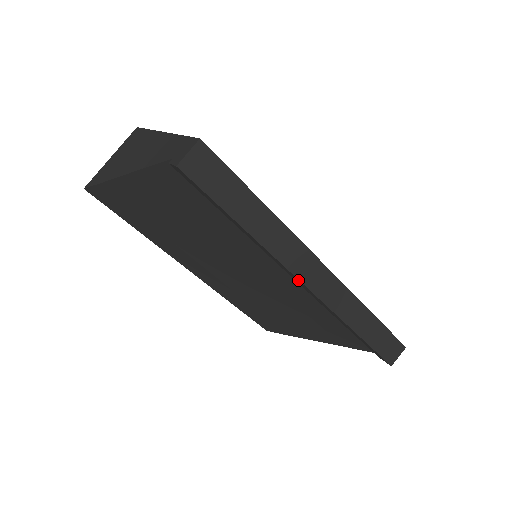
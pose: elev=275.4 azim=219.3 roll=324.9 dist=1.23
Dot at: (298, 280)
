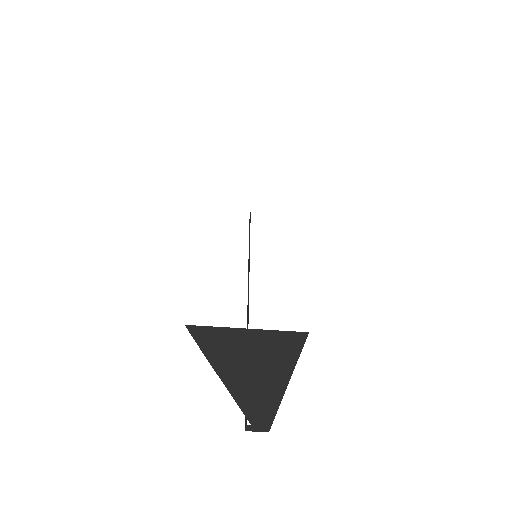
Dot at: occluded
